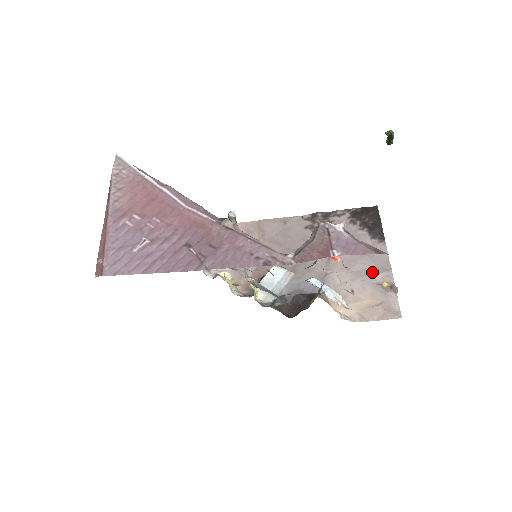
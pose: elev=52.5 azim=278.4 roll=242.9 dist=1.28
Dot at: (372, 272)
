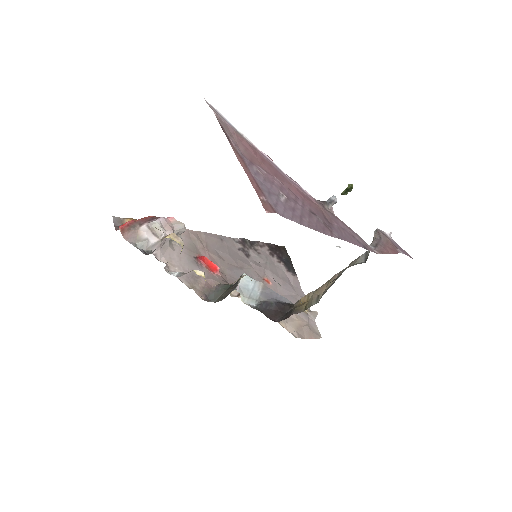
Dot at: (295, 298)
